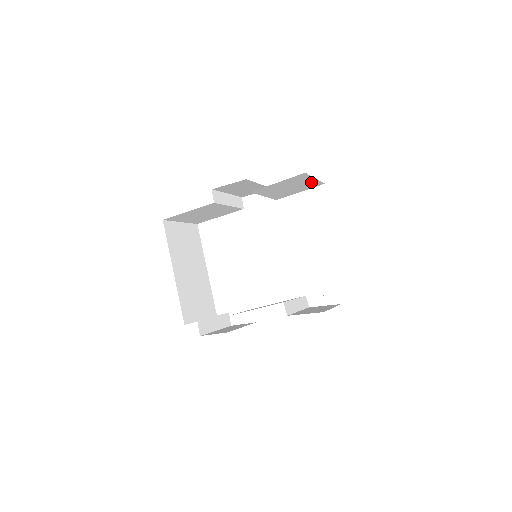
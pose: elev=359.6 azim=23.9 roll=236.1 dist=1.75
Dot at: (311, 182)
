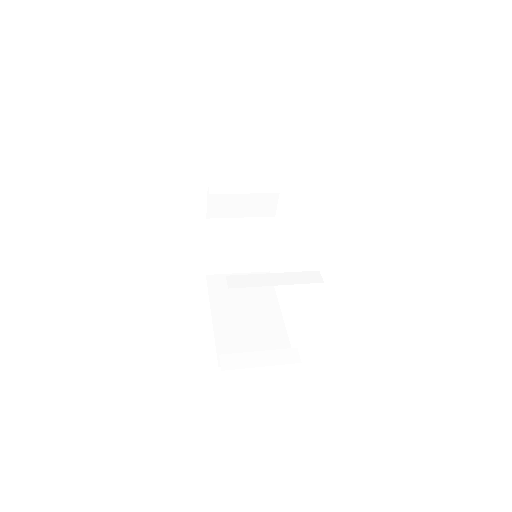
Dot at: (264, 144)
